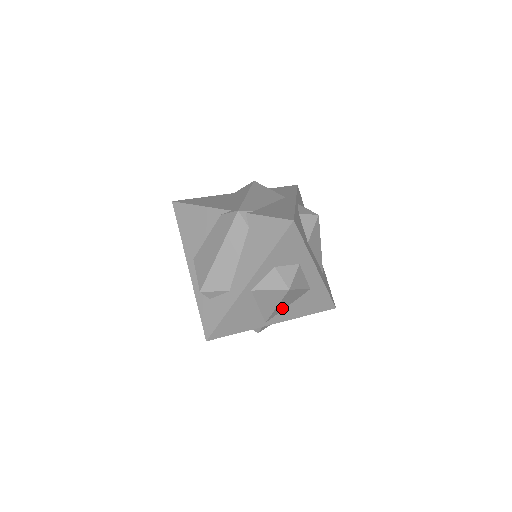
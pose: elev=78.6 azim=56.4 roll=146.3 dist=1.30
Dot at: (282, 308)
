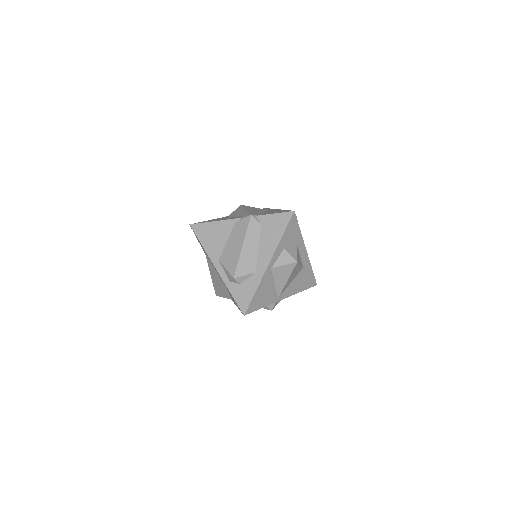
Dot at: (288, 284)
